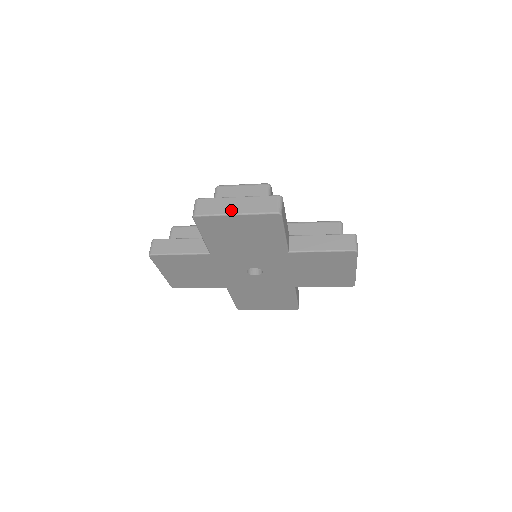
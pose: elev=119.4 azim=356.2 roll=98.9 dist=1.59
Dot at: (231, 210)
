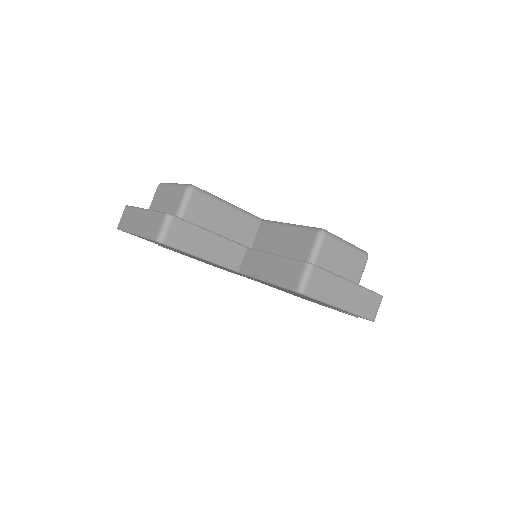
Dot at: (134, 227)
